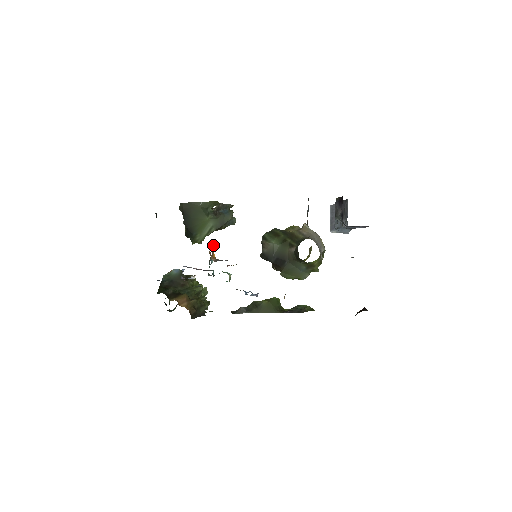
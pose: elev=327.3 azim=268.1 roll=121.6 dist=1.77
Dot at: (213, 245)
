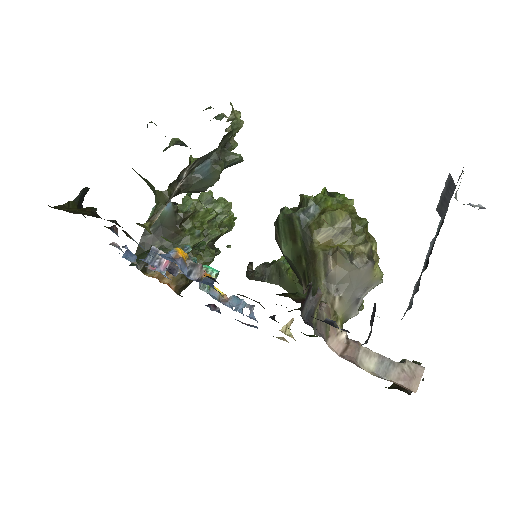
Dot at: (173, 253)
